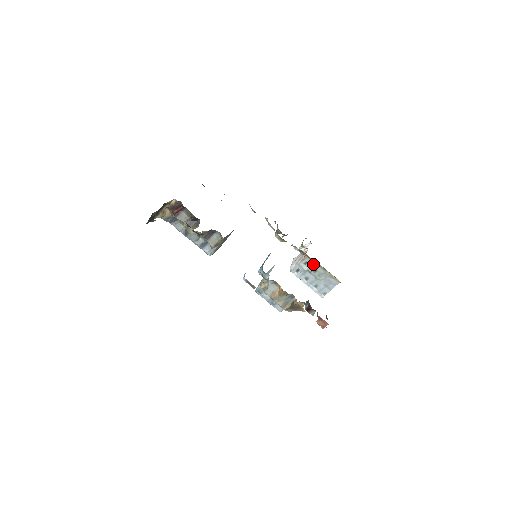
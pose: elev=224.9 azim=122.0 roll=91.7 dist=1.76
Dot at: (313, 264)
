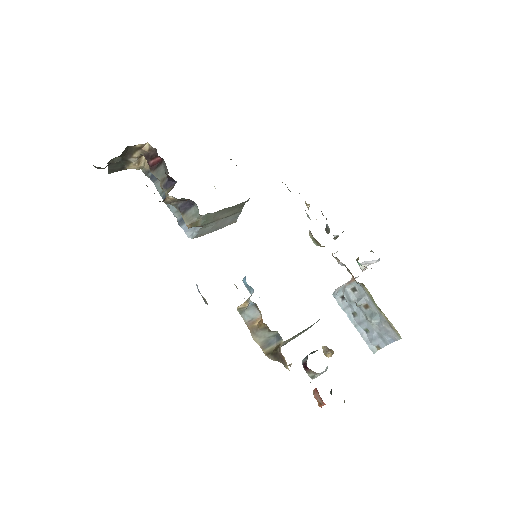
Dot at: (364, 294)
